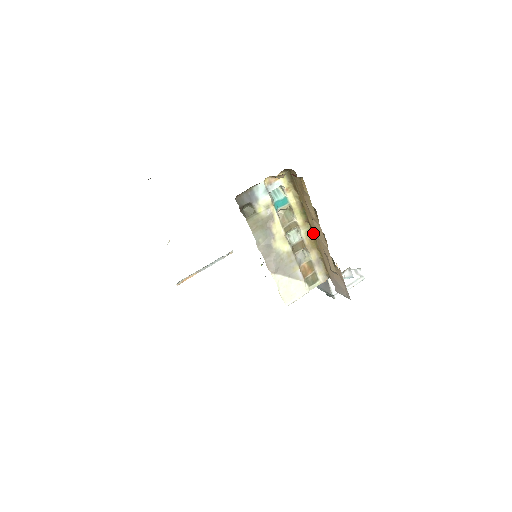
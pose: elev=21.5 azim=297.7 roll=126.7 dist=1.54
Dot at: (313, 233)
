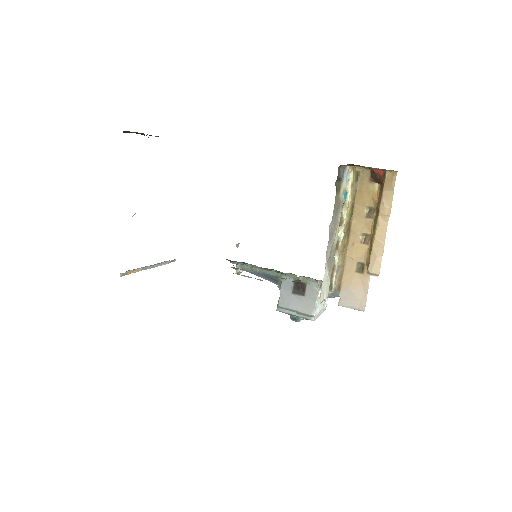
Dot at: (348, 237)
